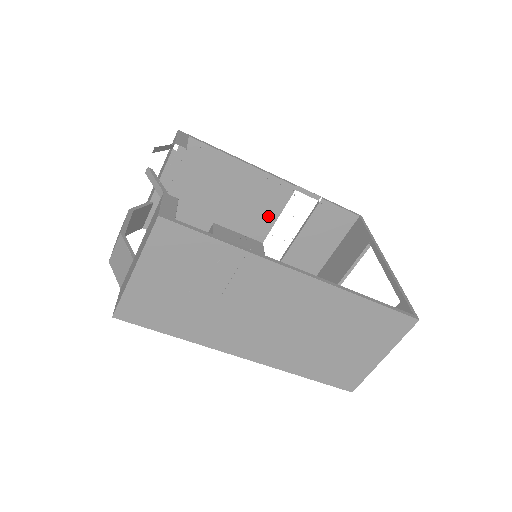
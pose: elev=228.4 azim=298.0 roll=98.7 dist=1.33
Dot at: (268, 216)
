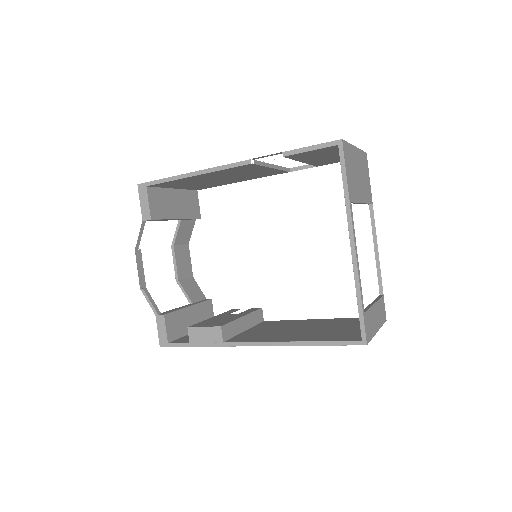
Dot at: (261, 170)
